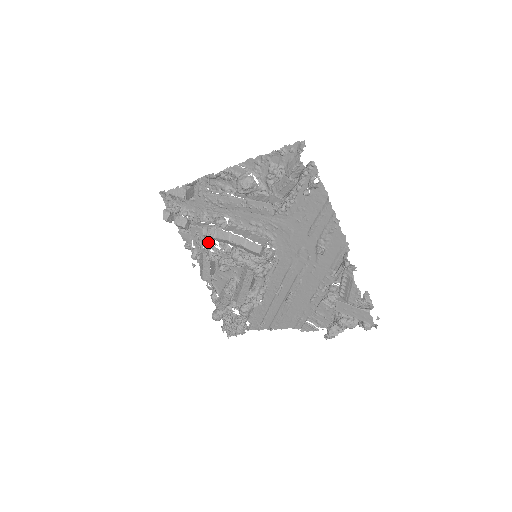
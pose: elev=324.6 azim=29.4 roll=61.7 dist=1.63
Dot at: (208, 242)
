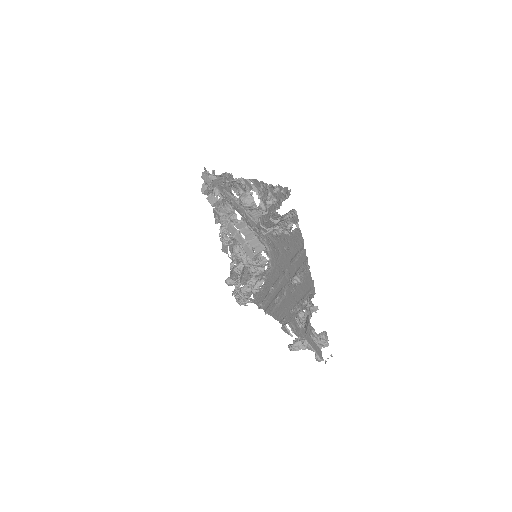
Dot at: occluded
